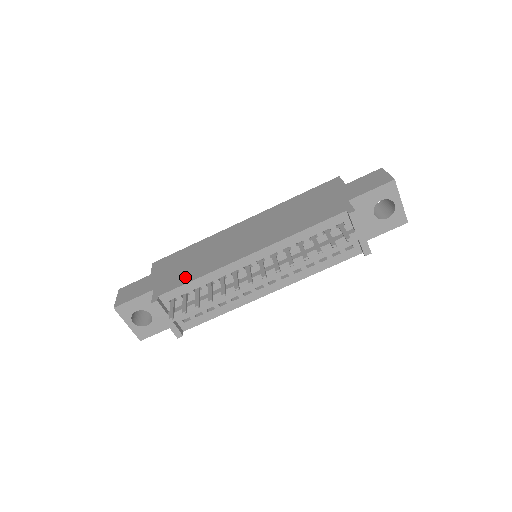
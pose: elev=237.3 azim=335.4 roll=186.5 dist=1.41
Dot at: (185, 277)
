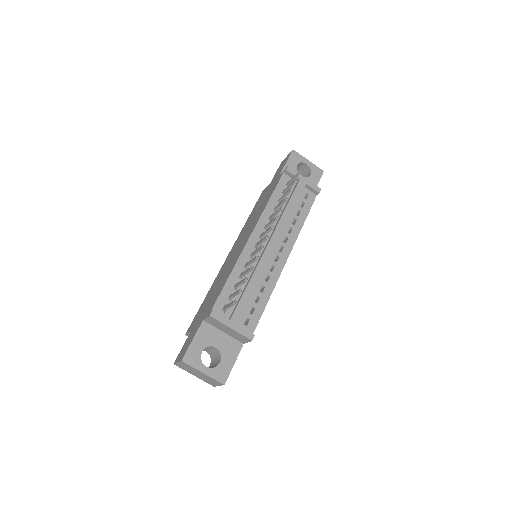
Dot at: (219, 289)
